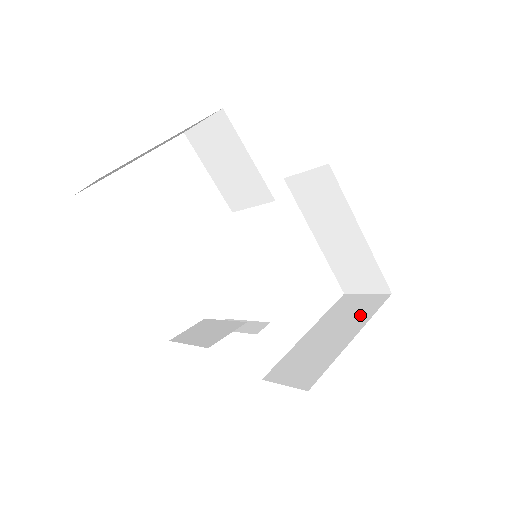
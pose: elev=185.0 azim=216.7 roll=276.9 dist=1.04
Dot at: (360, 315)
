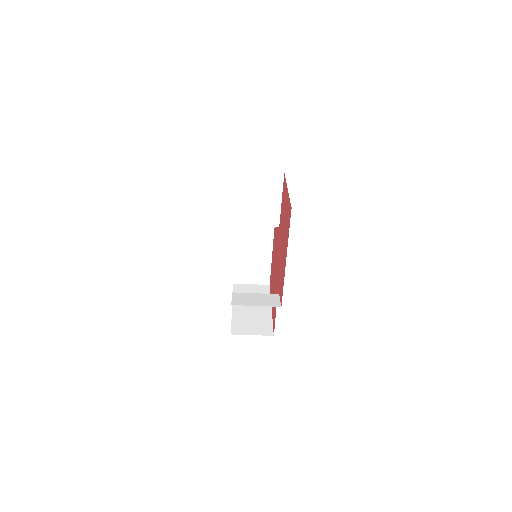
Dot at: occluded
